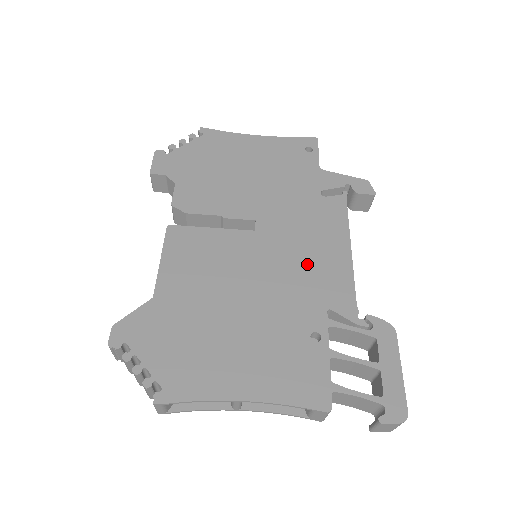
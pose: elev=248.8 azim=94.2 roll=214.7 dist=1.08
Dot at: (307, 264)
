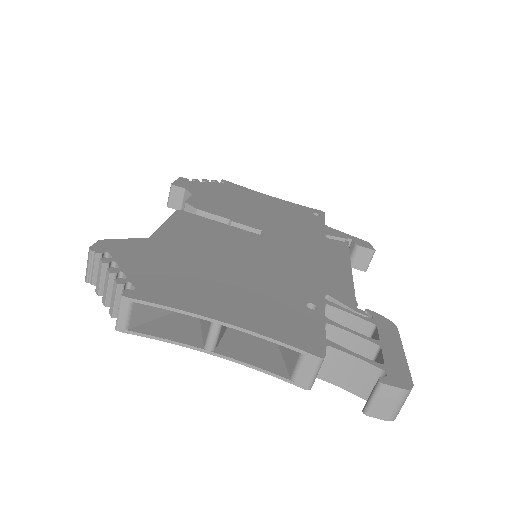
Dot at: (308, 265)
